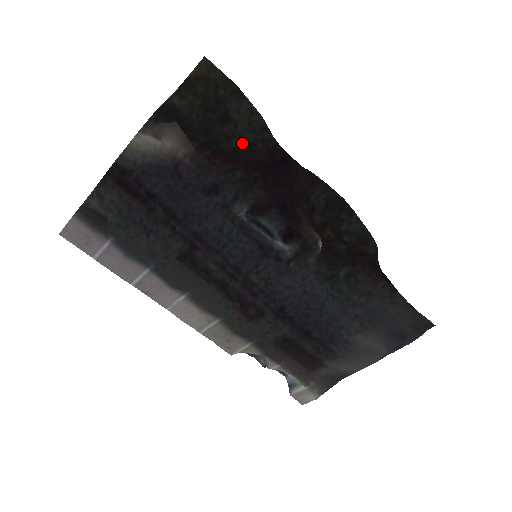
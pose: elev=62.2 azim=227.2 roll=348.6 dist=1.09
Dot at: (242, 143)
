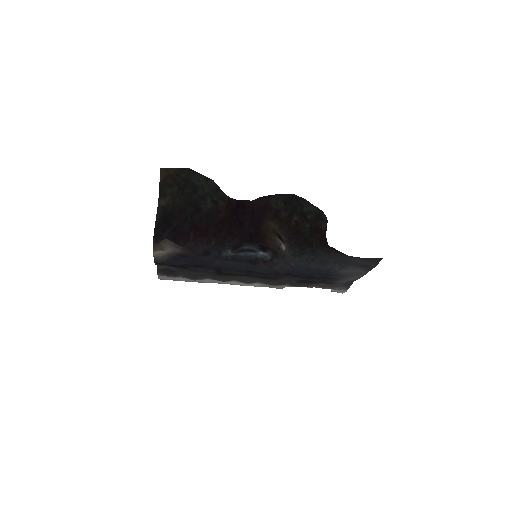
Dot at: (211, 203)
